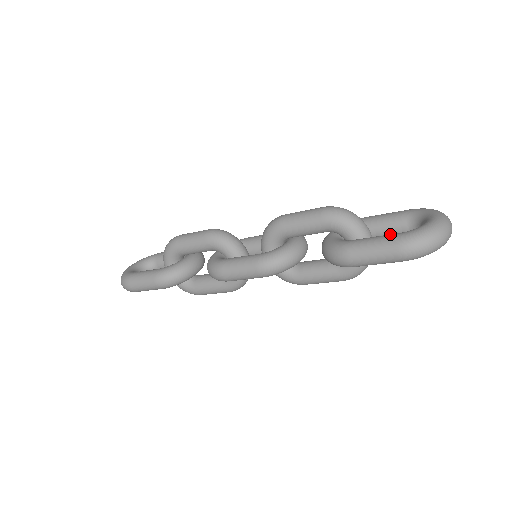
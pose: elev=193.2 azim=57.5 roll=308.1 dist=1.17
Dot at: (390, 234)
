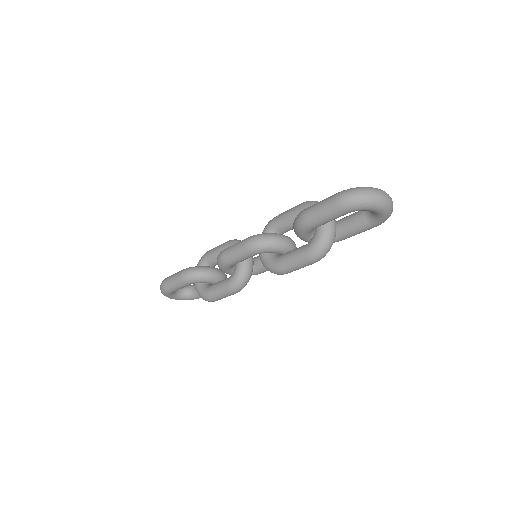
Dot at: occluded
